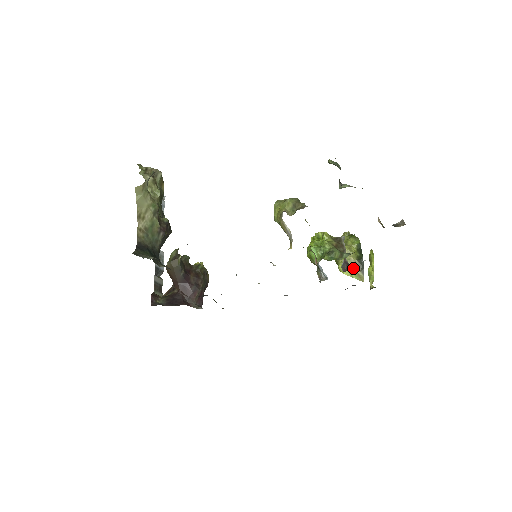
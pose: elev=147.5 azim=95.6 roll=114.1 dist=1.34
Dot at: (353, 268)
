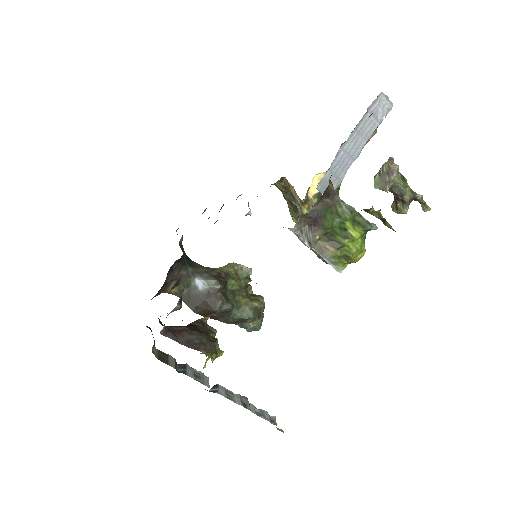
Dot at: occluded
